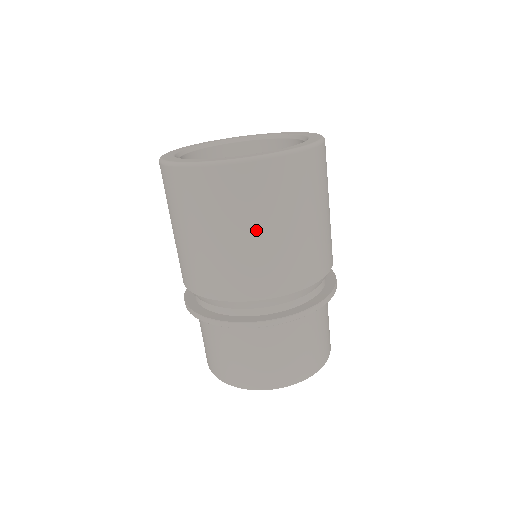
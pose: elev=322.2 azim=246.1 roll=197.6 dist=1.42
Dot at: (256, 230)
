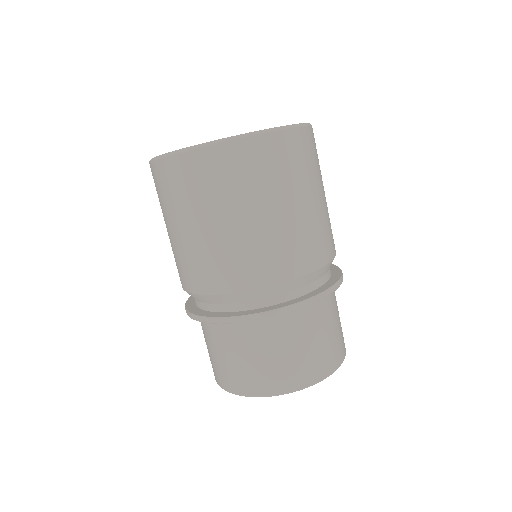
Dot at: (276, 204)
